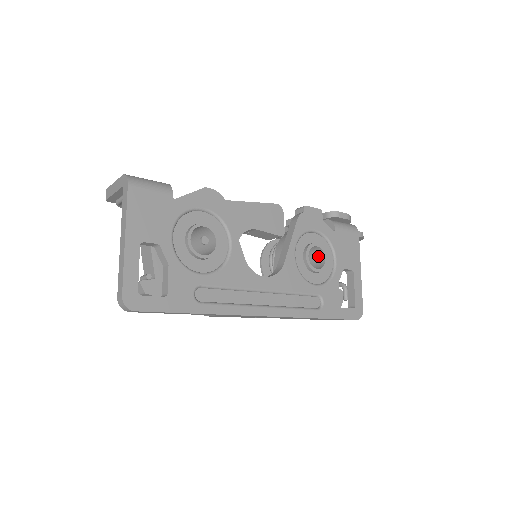
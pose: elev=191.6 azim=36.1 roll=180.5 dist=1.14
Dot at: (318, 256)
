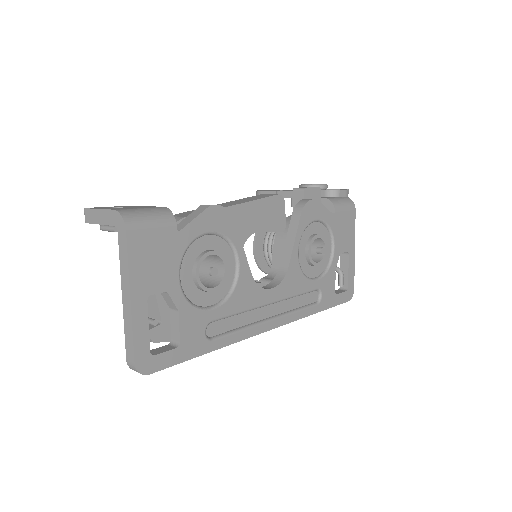
Dot at: (321, 251)
